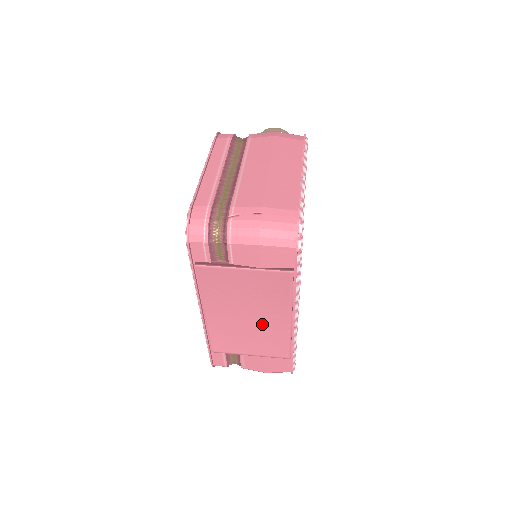
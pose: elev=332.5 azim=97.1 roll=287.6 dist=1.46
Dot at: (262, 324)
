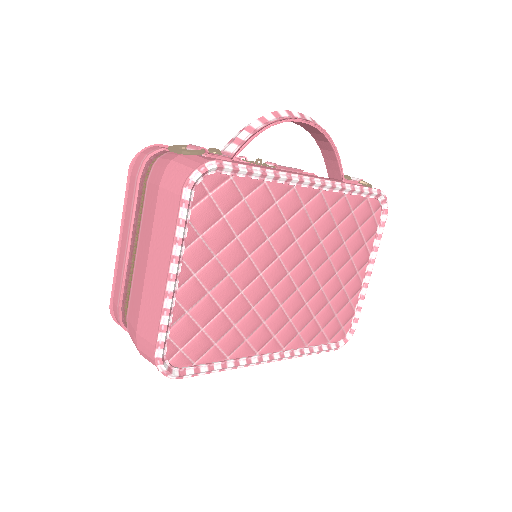
Dot at: occluded
